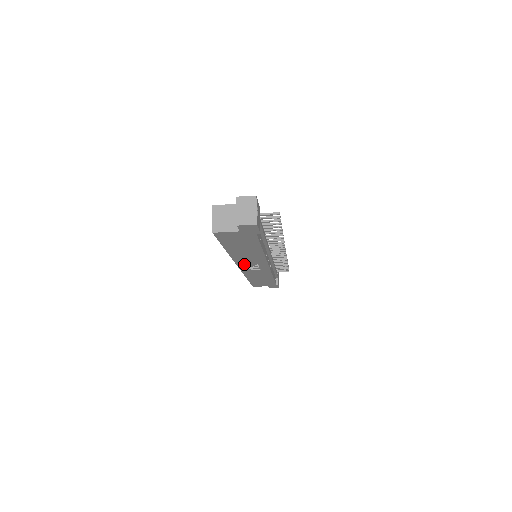
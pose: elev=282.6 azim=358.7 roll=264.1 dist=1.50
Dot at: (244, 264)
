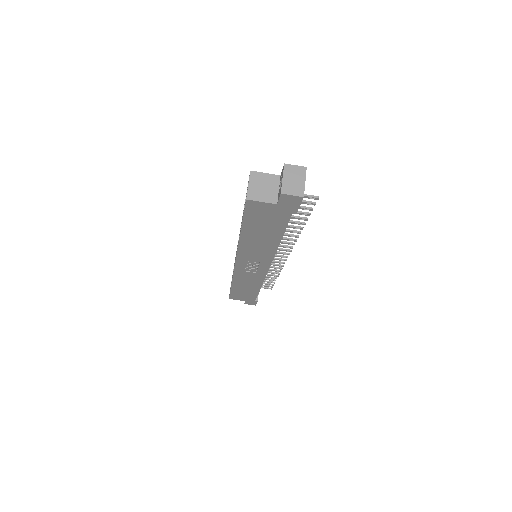
Dot at: (244, 260)
